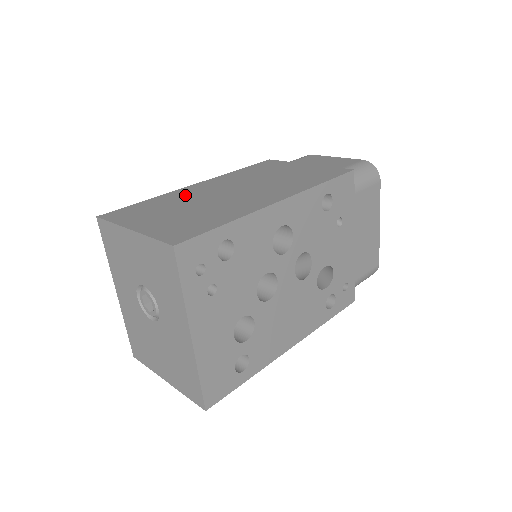
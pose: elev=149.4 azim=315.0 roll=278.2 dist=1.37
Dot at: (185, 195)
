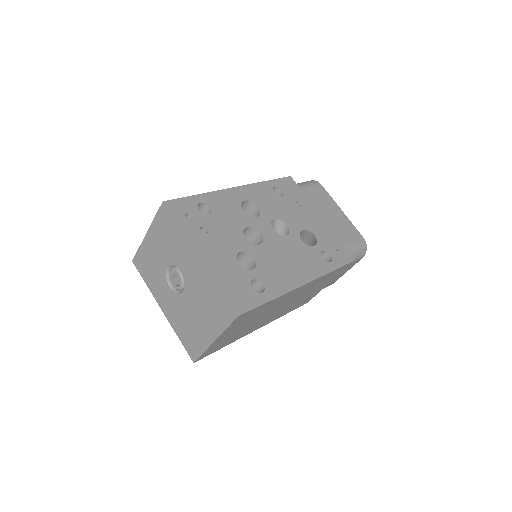
Dot at: occluded
